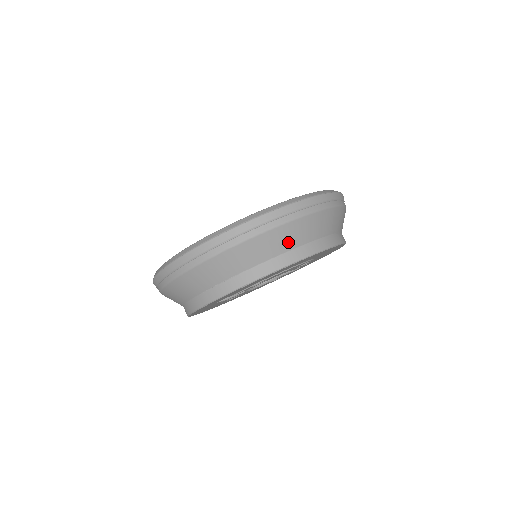
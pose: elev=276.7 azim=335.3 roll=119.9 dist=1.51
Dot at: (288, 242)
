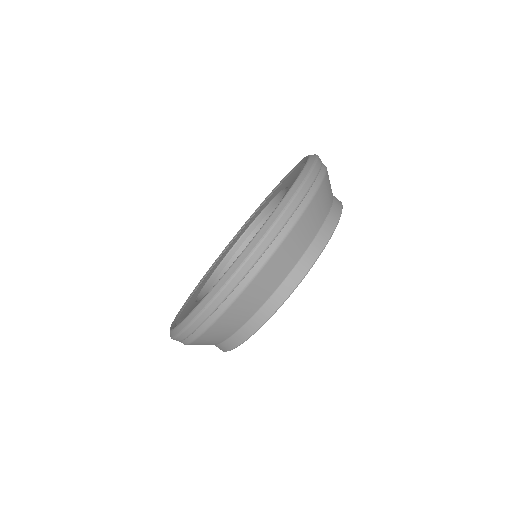
Dot at: (226, 331)
